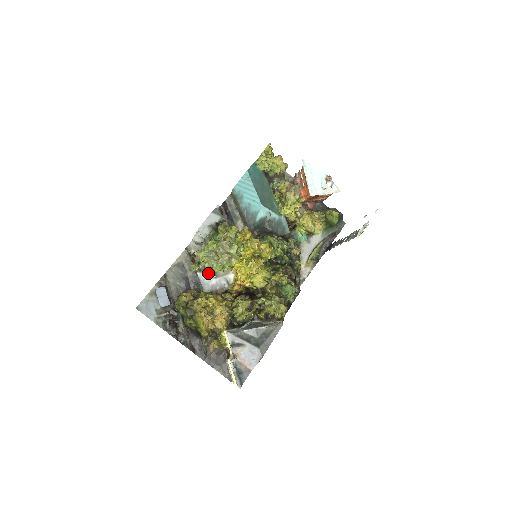
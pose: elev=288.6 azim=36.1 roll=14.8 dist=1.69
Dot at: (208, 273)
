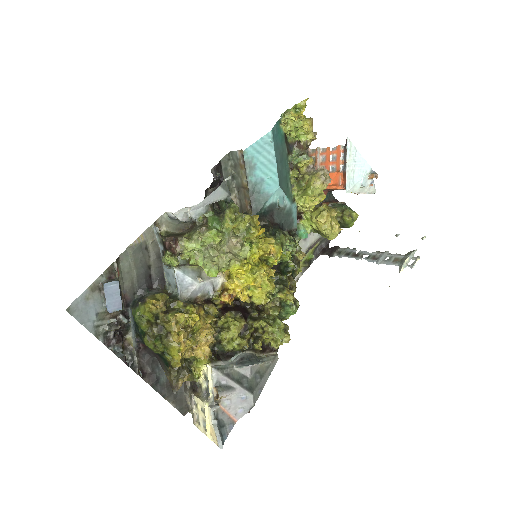
Dot at: (190, 272)
